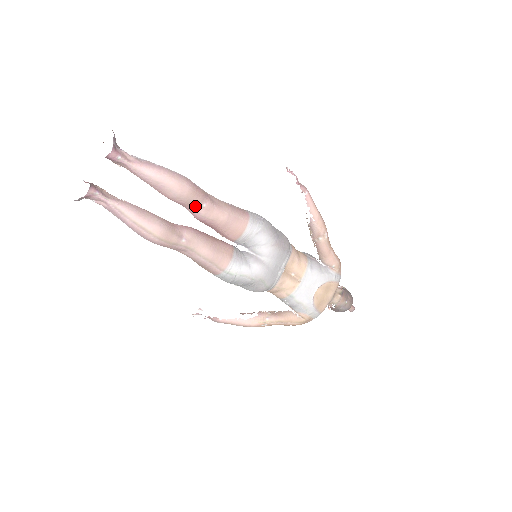
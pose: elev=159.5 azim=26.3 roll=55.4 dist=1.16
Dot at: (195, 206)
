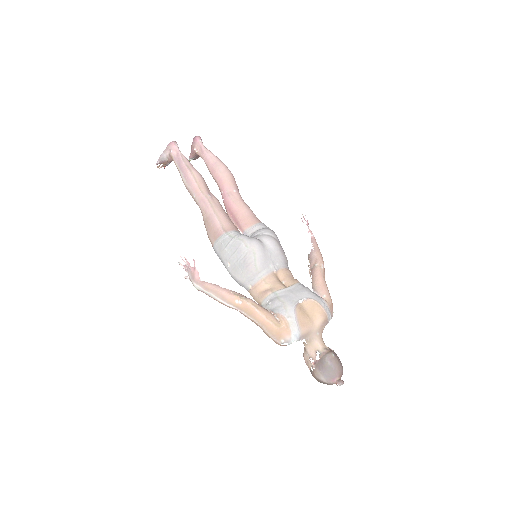
Dot at: (228, 188)
